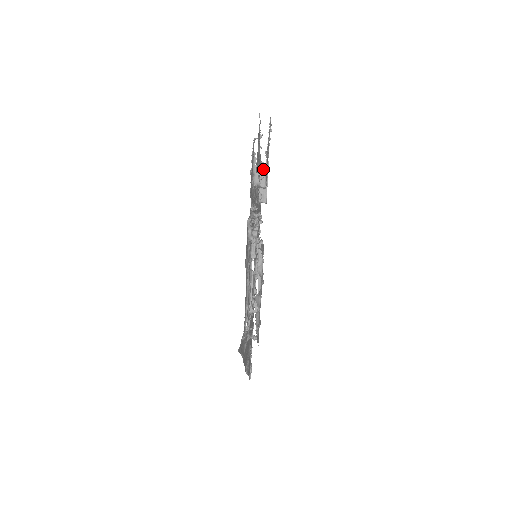
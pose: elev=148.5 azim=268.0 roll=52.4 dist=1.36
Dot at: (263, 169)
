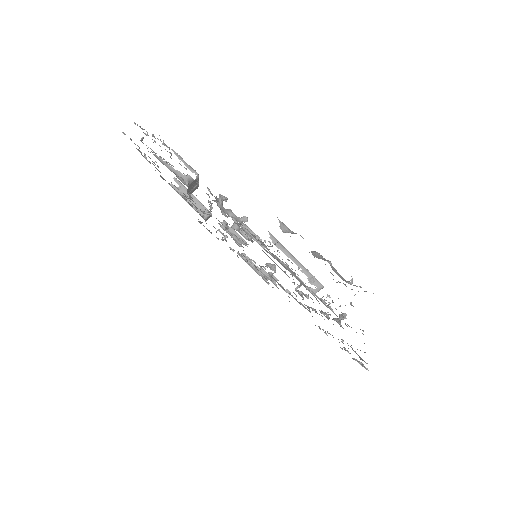
Dot at: (177, 189)
